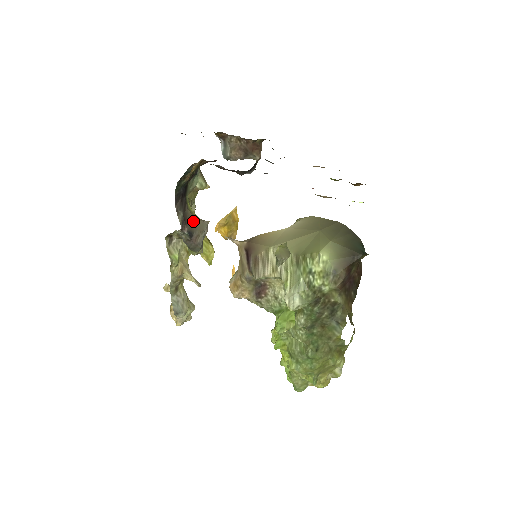
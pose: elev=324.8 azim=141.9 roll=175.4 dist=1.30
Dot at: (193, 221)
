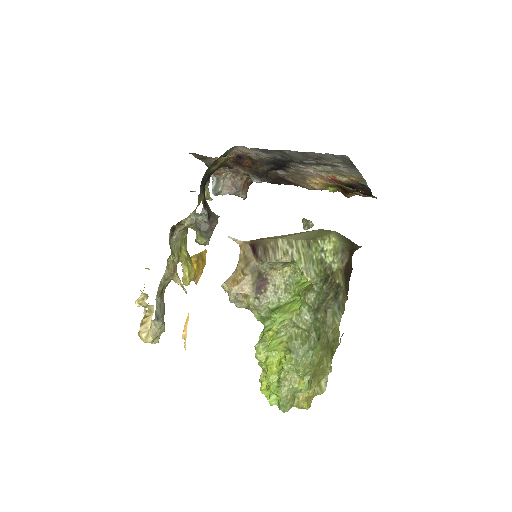
Dot at: (209, 209)
